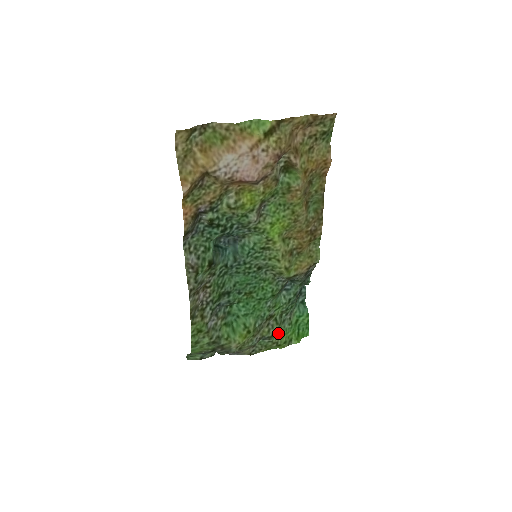
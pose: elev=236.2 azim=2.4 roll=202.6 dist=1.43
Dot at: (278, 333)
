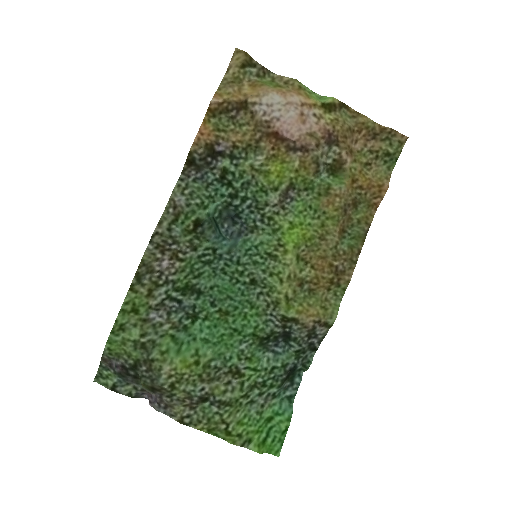
Dot at: (236, 412)
